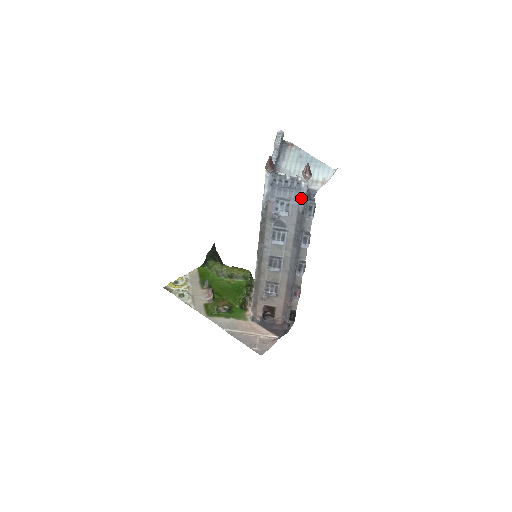
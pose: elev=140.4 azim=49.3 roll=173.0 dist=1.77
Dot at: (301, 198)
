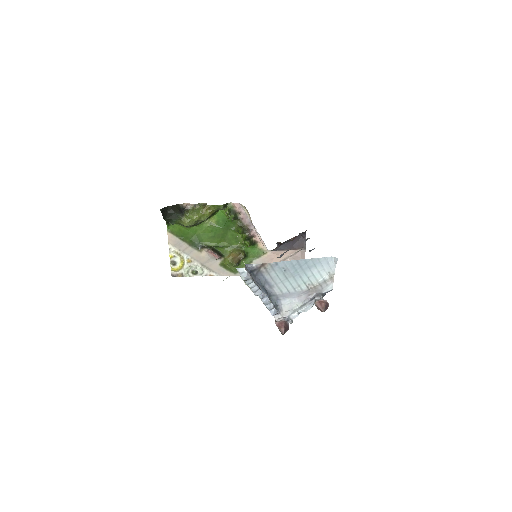
Dot at: occluded
